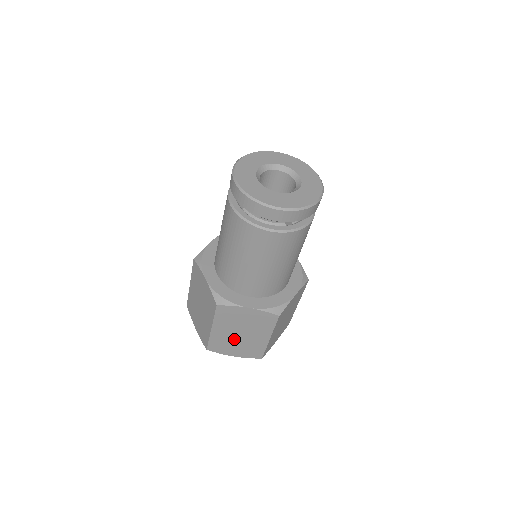
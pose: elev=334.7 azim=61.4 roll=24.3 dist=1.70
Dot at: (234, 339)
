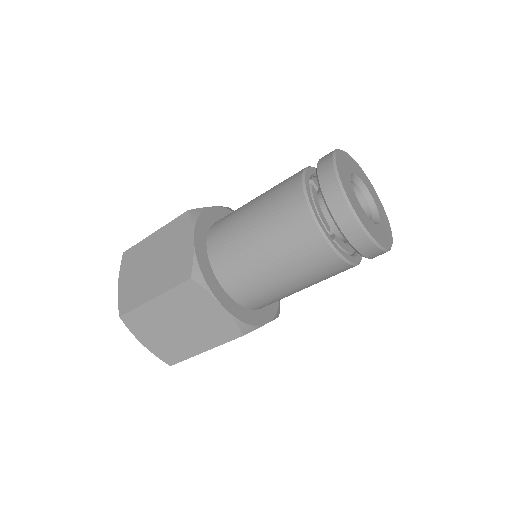
Dot at: occluded
